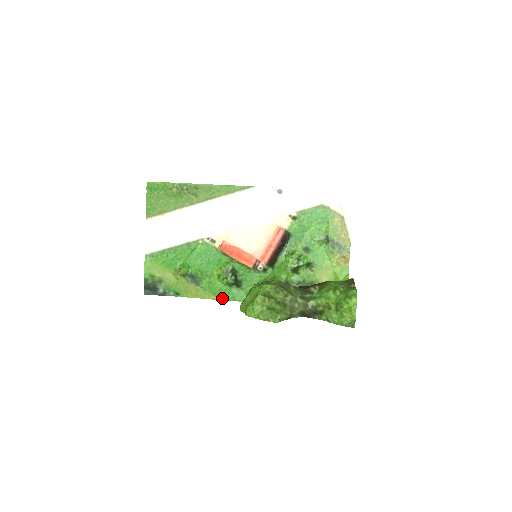
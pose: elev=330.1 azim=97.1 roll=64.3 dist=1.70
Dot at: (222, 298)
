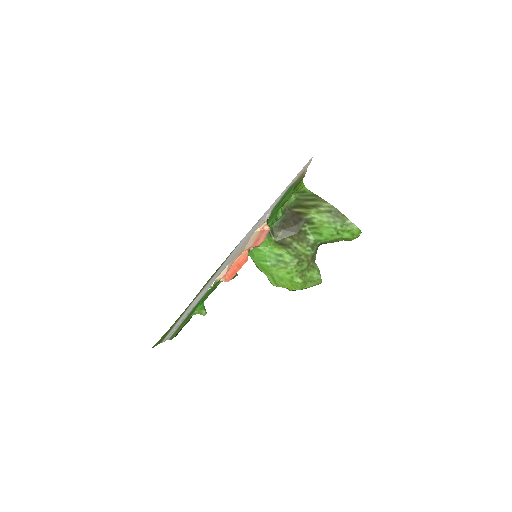
Dot at: occluded
